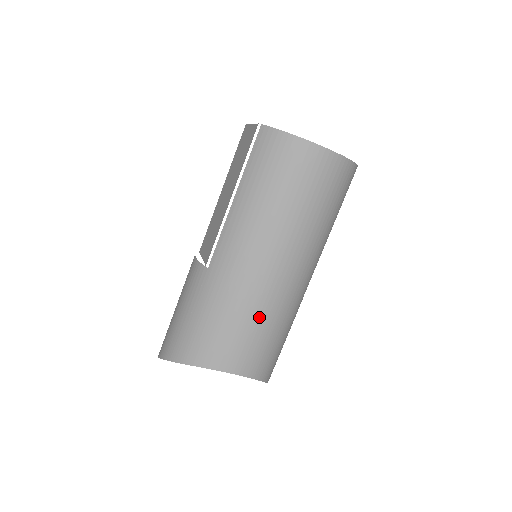
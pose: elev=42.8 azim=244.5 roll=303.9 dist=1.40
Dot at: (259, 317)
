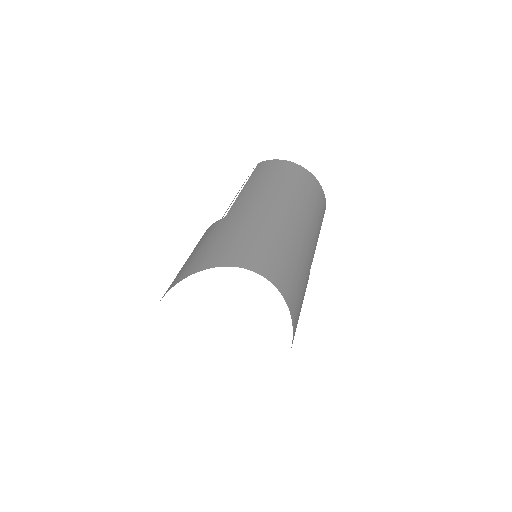
Dot at: (281, 240)
